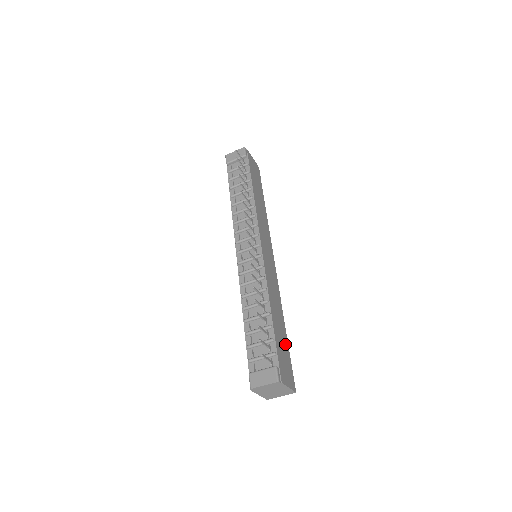
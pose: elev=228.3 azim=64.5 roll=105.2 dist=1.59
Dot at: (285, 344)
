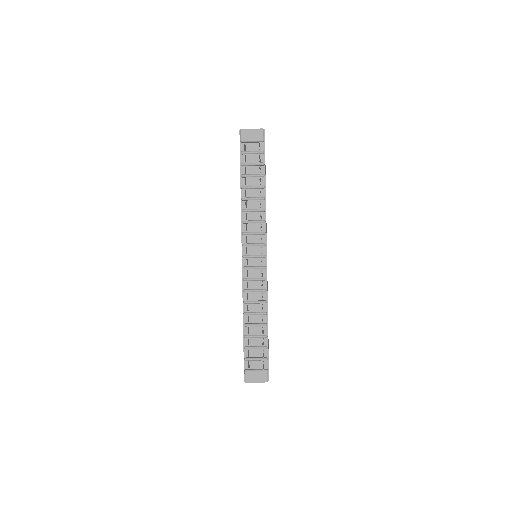
Dot at: occluded
